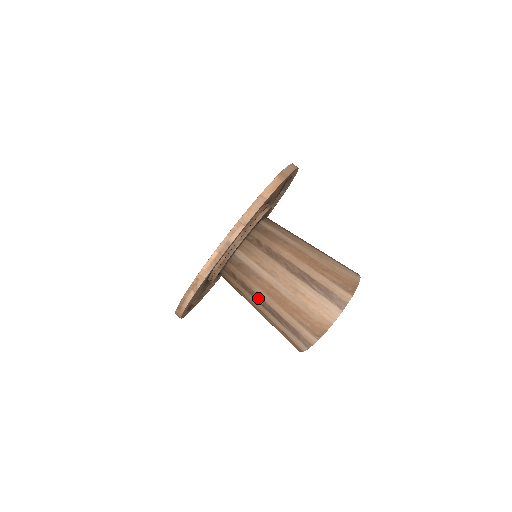
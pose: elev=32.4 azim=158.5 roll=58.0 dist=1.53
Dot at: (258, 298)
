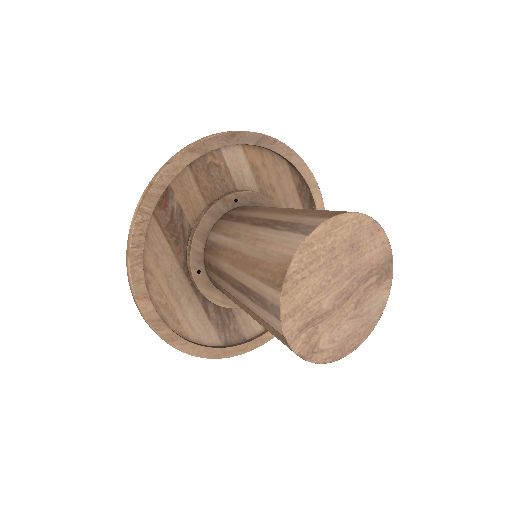
Dot at: (229, 278)
